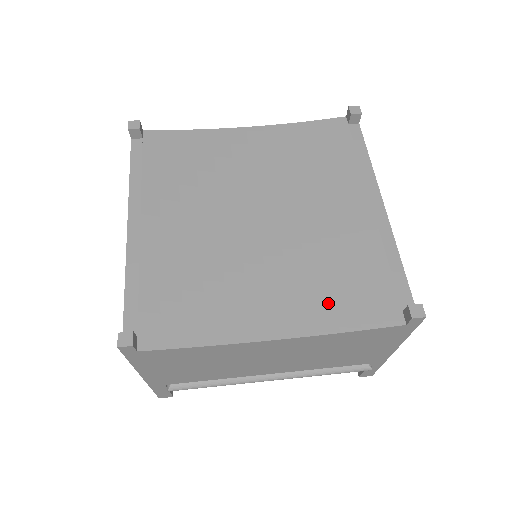
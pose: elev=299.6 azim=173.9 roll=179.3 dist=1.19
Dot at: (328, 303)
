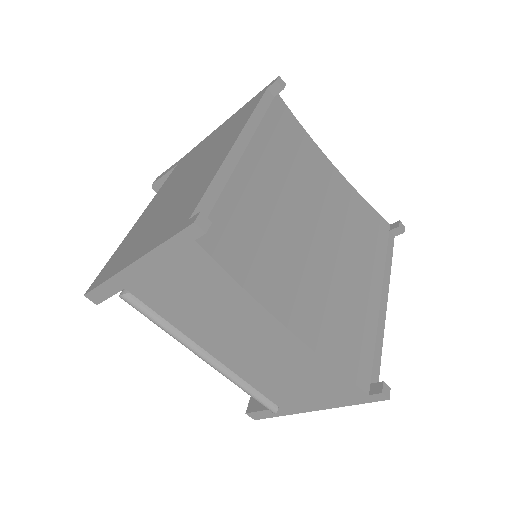
Dot at: (330, 335)
